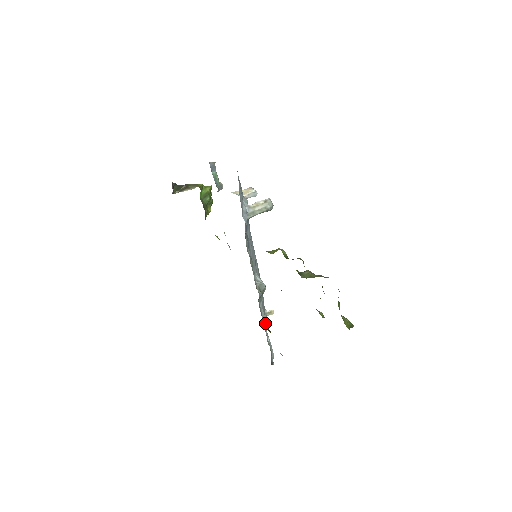
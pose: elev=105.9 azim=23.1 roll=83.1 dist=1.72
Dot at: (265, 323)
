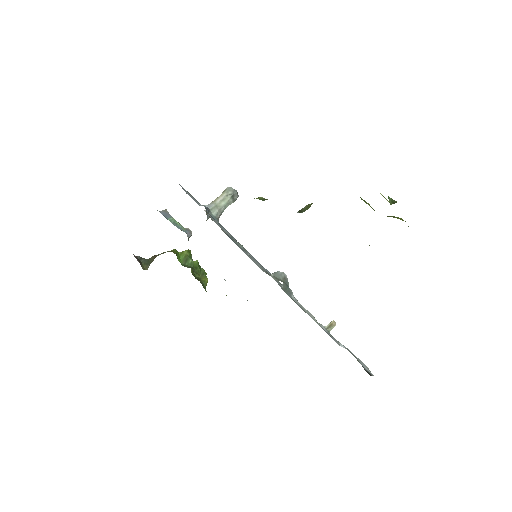
Dot at: (320, 325)
